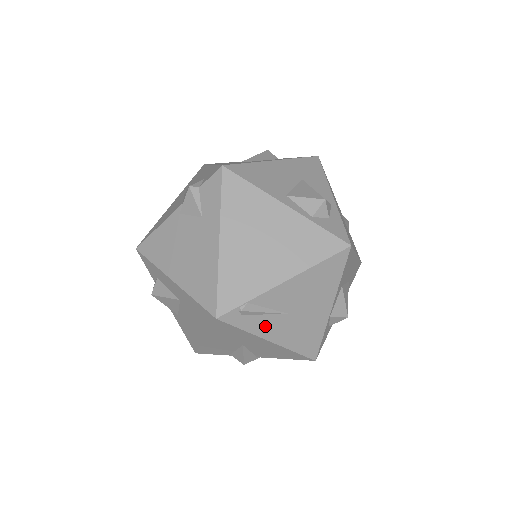
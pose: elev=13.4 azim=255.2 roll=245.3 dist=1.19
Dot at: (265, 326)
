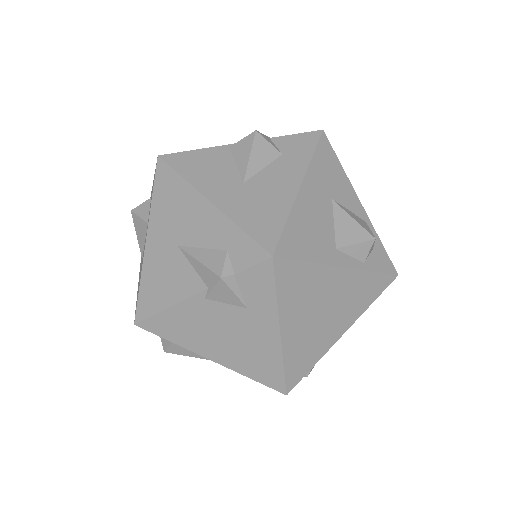
Dot at: occluded
